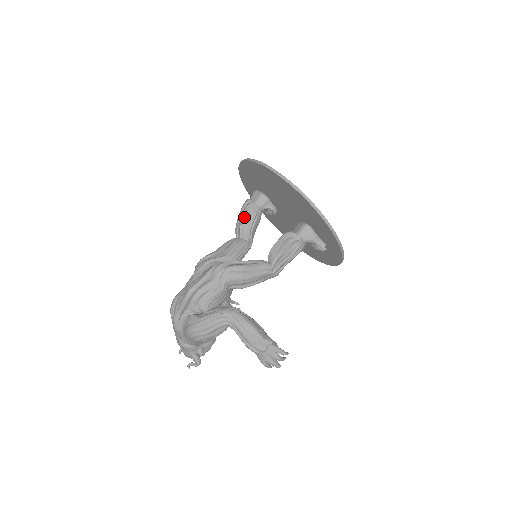
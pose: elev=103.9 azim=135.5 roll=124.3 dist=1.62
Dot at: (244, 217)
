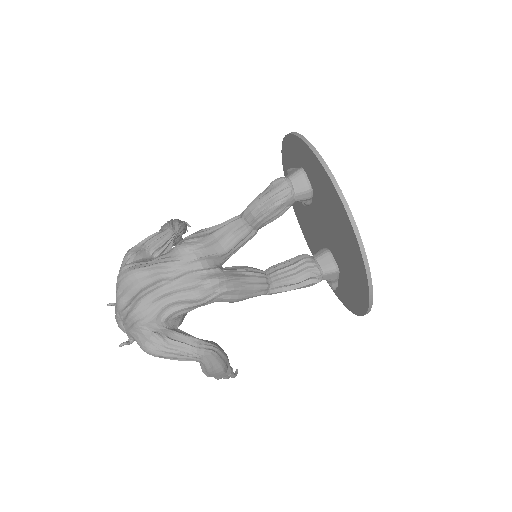
Dot at: (271, 209)
